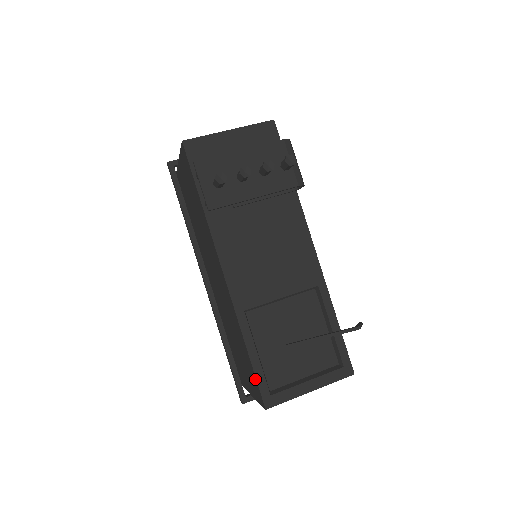
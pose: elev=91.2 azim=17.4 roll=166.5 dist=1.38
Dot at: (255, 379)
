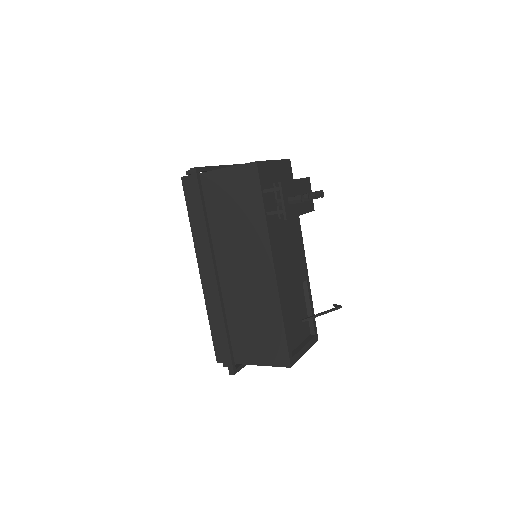
Dot at: (284, 346)
